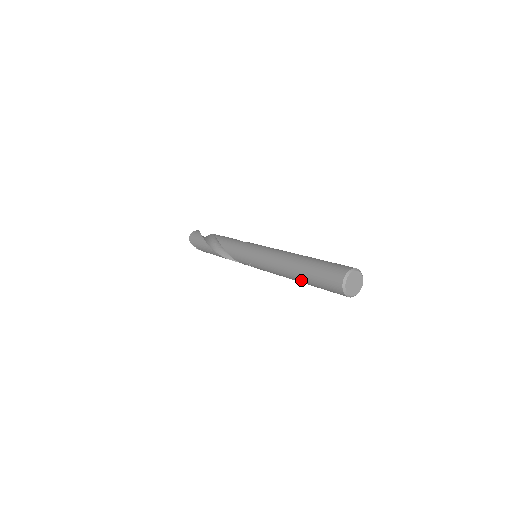
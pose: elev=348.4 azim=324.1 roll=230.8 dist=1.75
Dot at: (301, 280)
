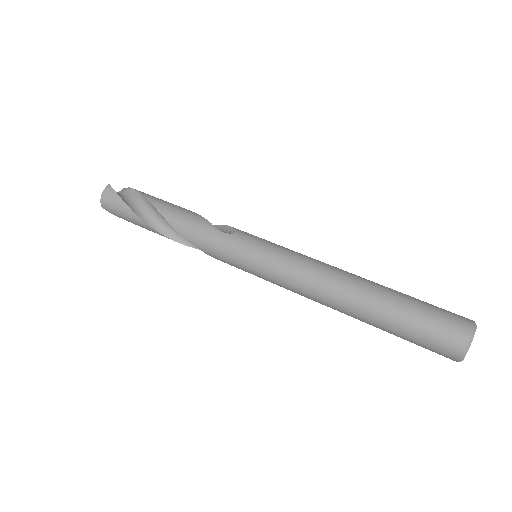
Dot at: occluded
